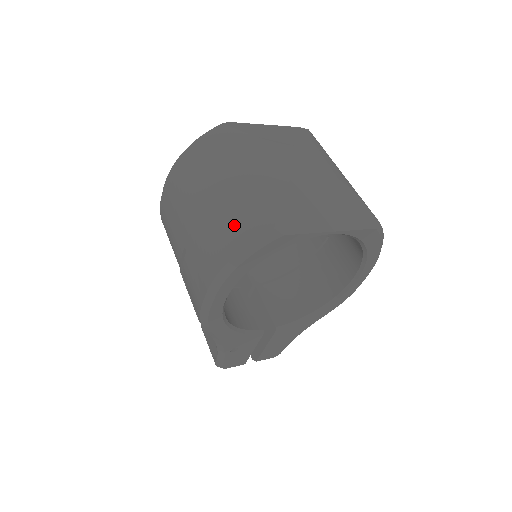
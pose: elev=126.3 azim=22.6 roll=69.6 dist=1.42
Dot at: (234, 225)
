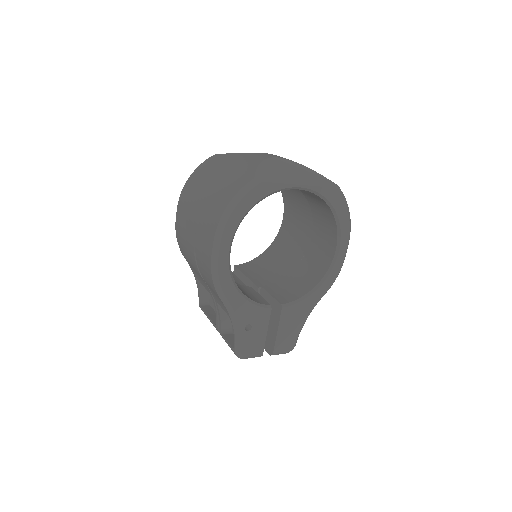
Dot at: (227, 189)
